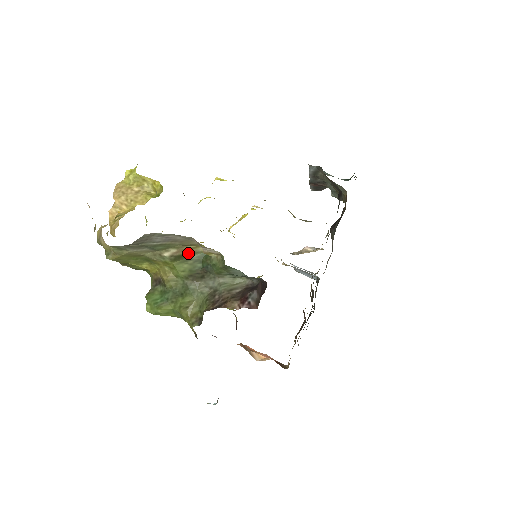
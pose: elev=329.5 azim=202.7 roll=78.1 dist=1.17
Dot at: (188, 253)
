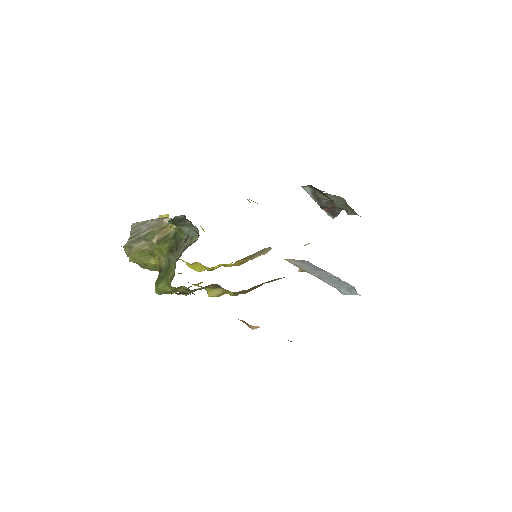
Dot at: (166, 235)
